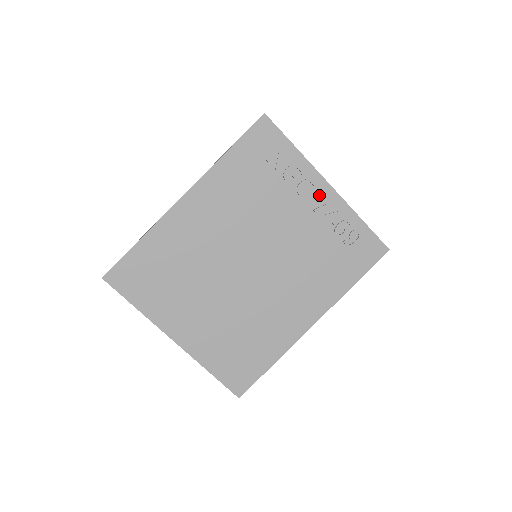
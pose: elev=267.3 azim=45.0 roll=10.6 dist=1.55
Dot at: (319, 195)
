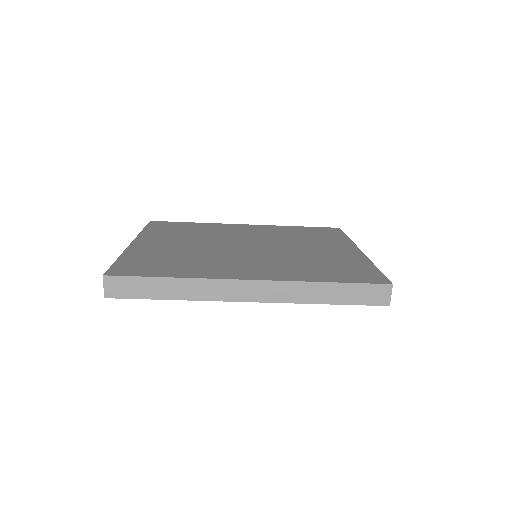
Dot at: occluded
